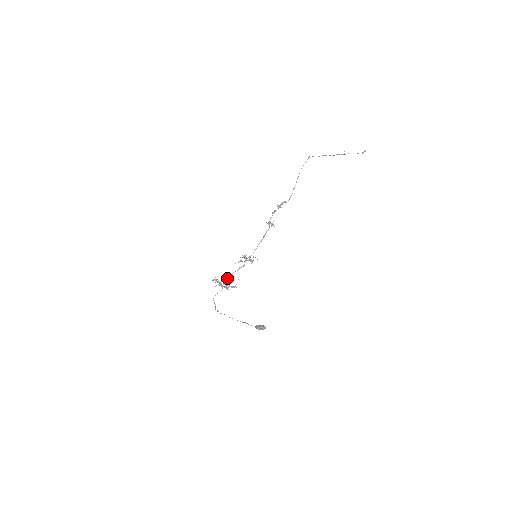
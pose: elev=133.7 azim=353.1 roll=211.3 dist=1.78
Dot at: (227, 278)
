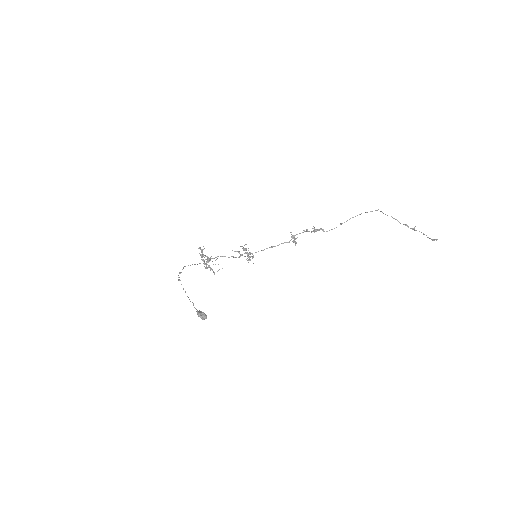
Dot at: occluded
